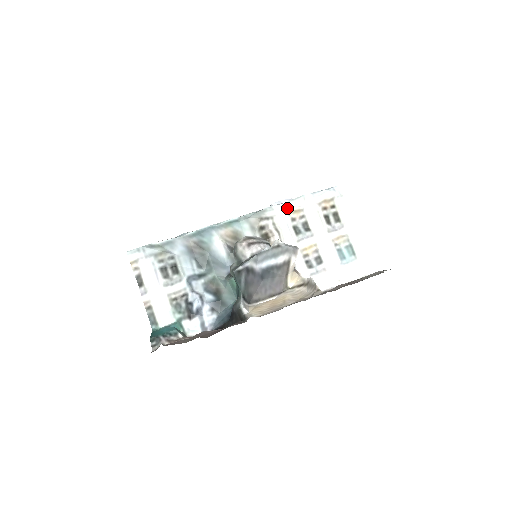
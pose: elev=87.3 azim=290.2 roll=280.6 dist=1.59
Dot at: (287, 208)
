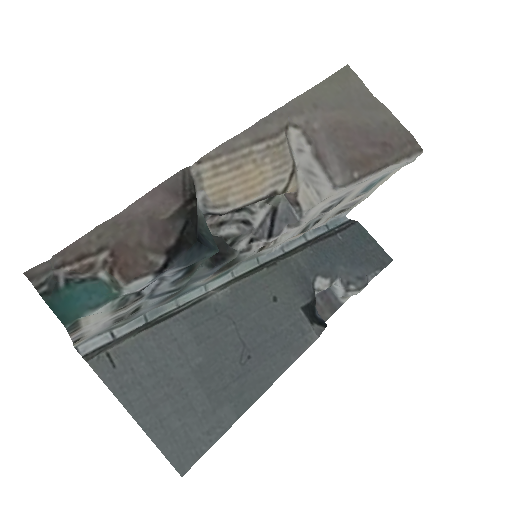
Dot at: (288, 240)
